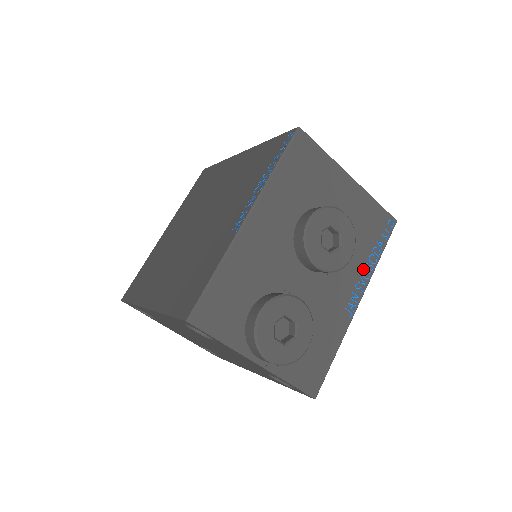
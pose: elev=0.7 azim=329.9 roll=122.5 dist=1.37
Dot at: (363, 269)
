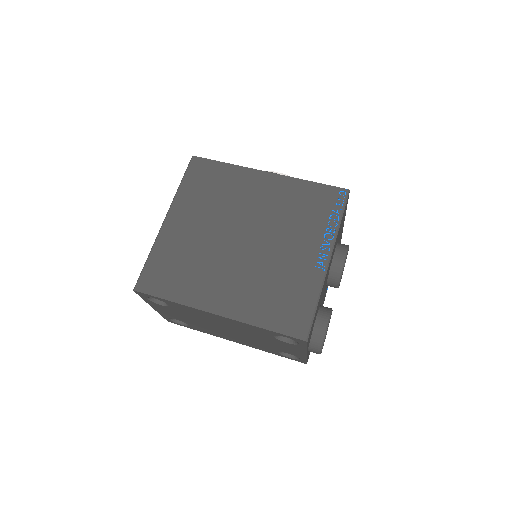
Dot at: occluded
